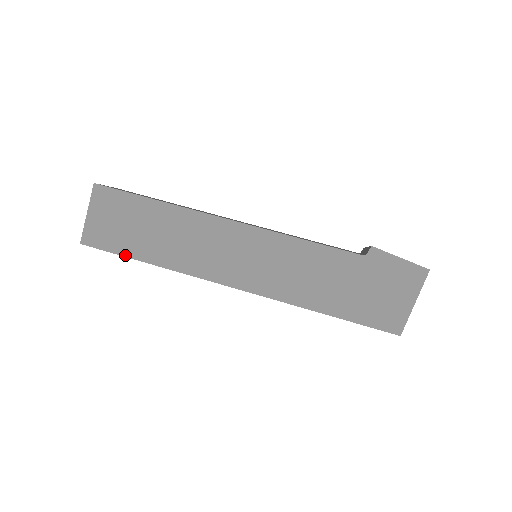
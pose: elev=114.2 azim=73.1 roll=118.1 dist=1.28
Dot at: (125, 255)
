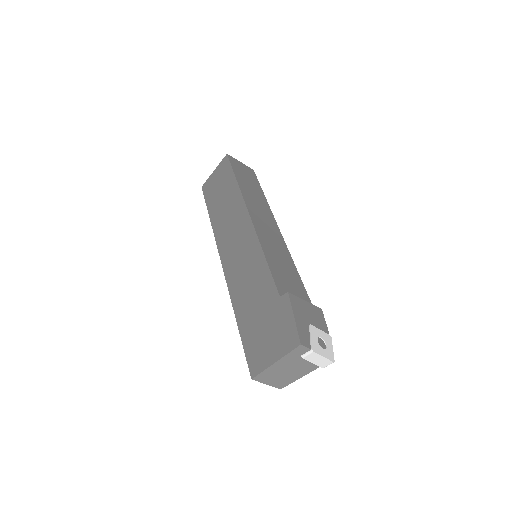
Dot at: (207, 206)
